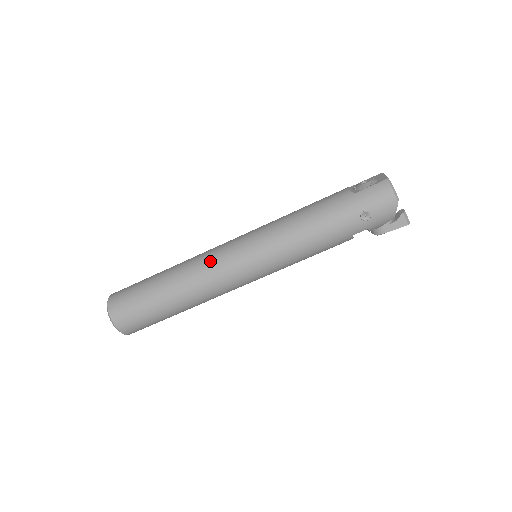
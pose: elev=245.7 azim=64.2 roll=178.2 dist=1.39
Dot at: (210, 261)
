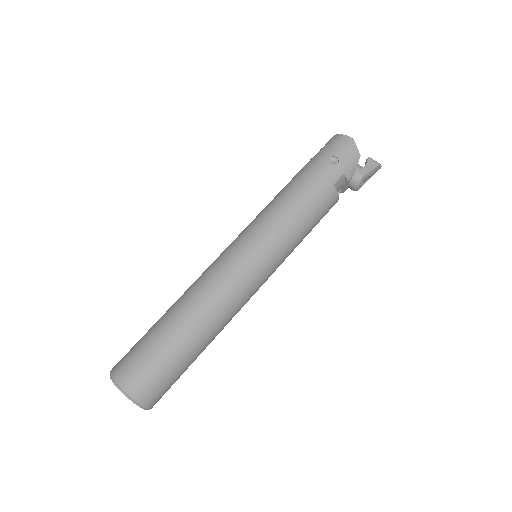
Dot at: (209, 269)
